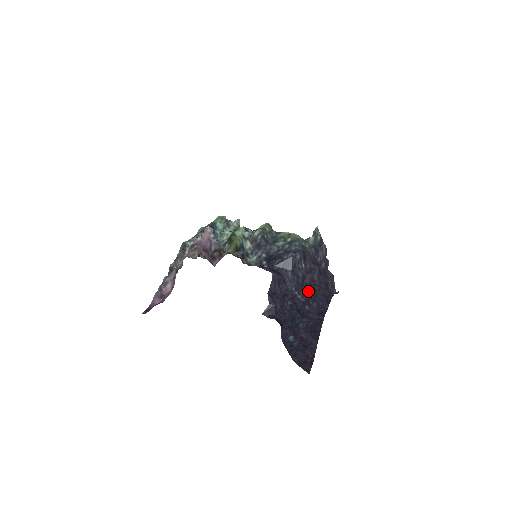
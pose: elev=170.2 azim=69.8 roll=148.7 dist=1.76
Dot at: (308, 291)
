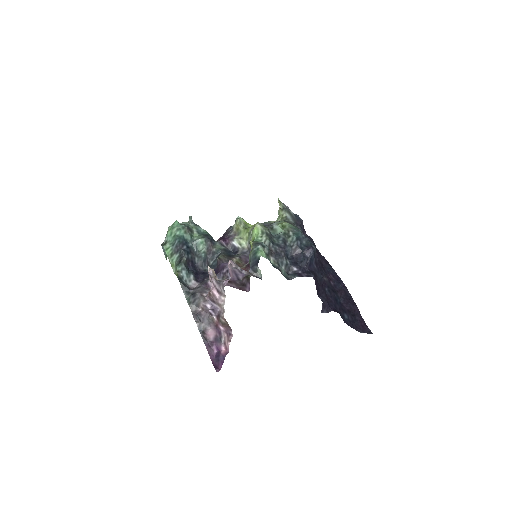
Dot at: (322, 268)
